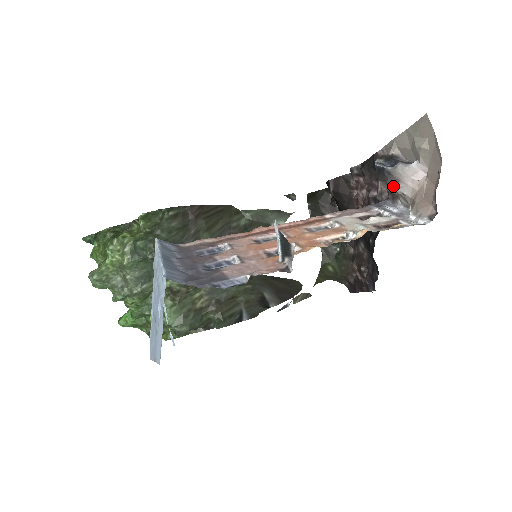
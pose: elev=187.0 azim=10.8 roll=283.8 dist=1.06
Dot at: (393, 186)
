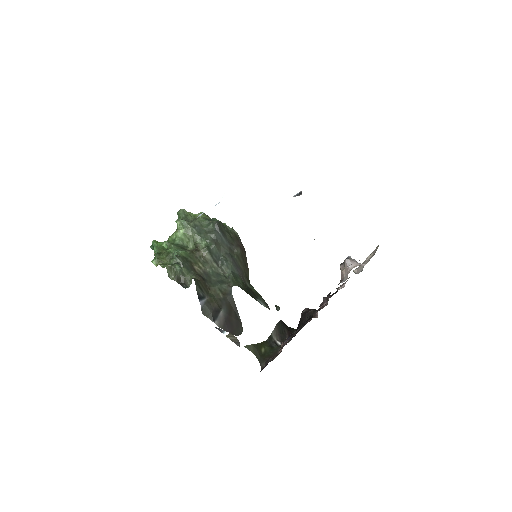
Dot at: (347, 259)
